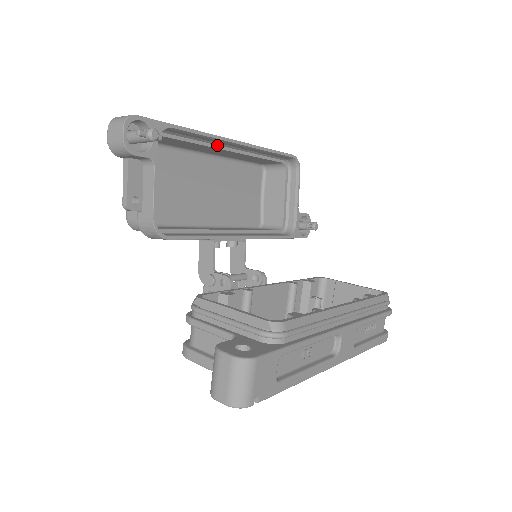
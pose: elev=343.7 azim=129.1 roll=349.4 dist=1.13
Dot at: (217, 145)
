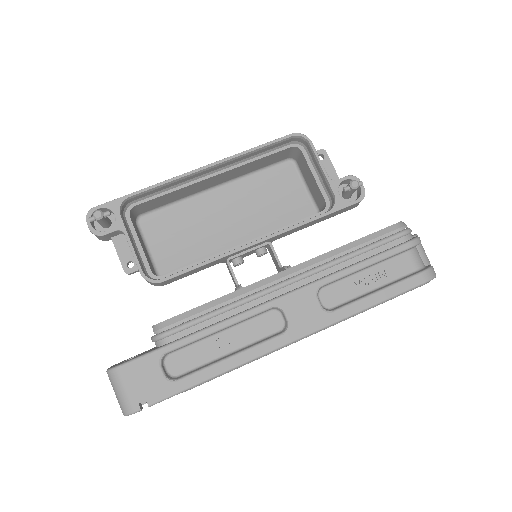
Dot at: (196, 180)
